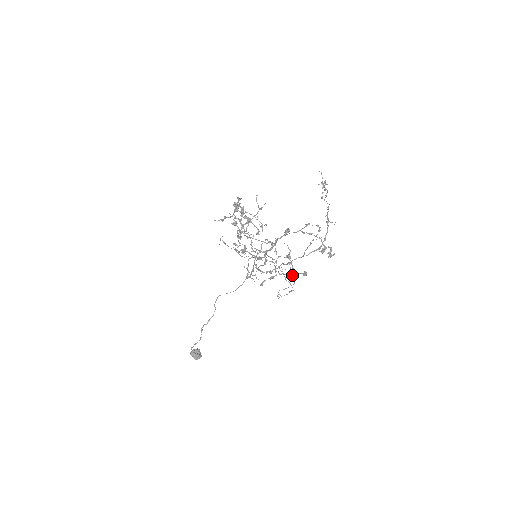
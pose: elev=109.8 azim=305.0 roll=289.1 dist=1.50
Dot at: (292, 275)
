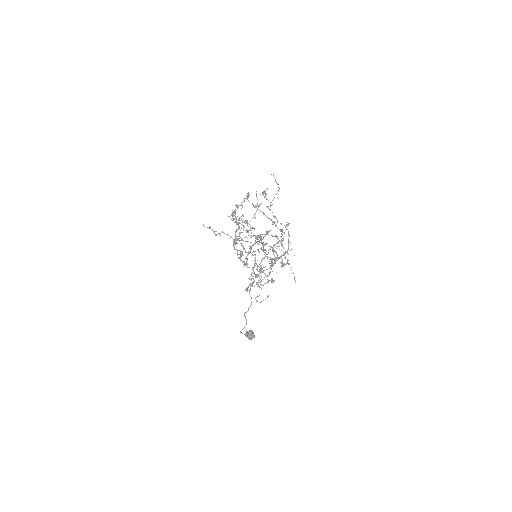
Dot at: (258, 285)
